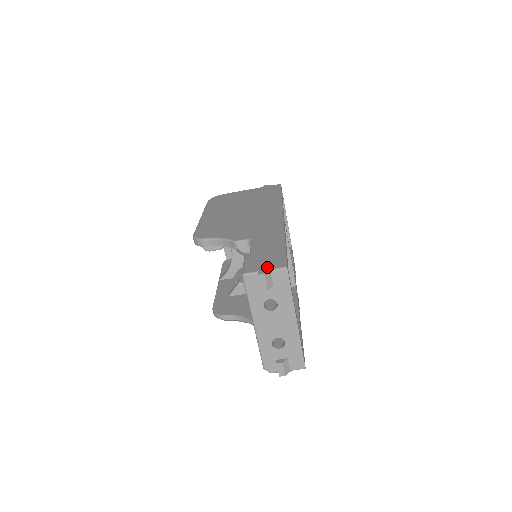
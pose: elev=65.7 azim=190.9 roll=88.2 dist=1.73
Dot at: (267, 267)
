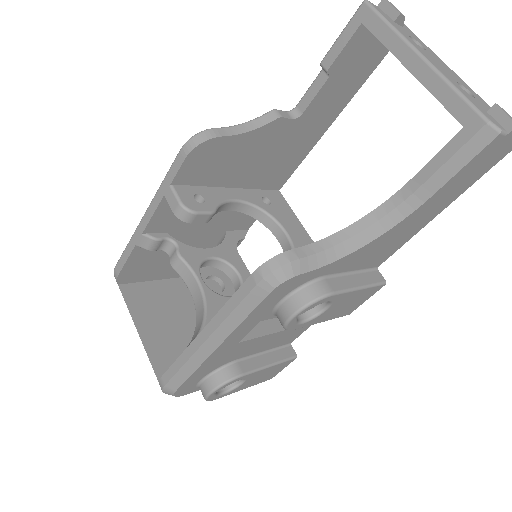
Dot at: occluded
